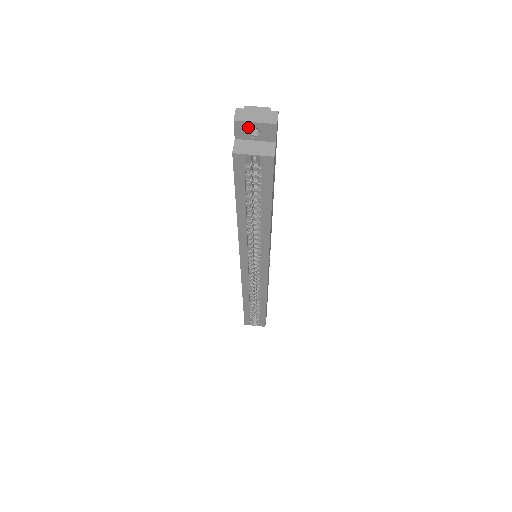
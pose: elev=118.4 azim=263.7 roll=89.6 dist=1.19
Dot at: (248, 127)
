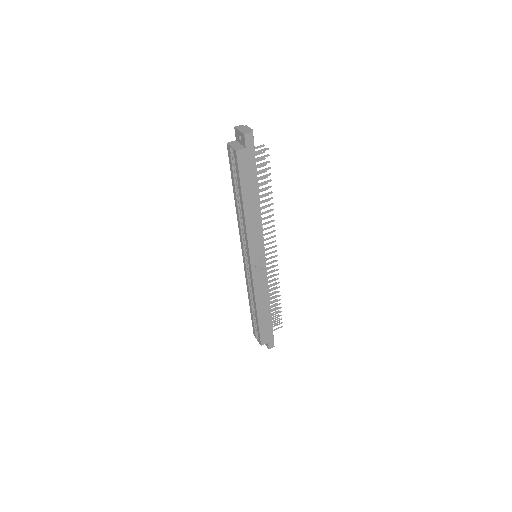
Dot at: (238, 133)
